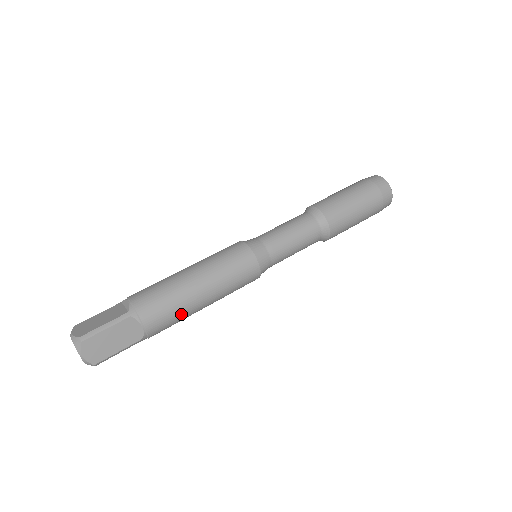
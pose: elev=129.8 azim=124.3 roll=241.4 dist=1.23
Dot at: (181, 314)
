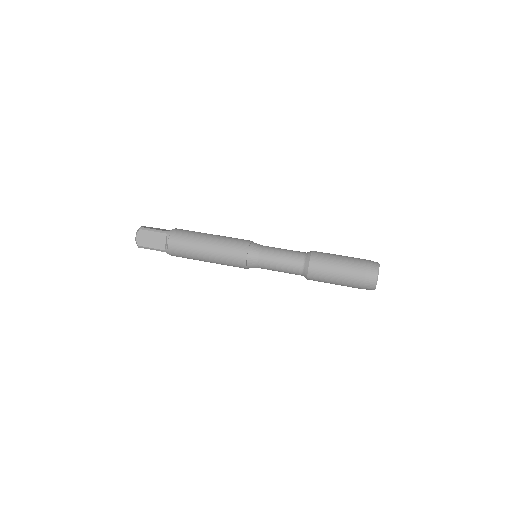
Dot at: (189, 251)
